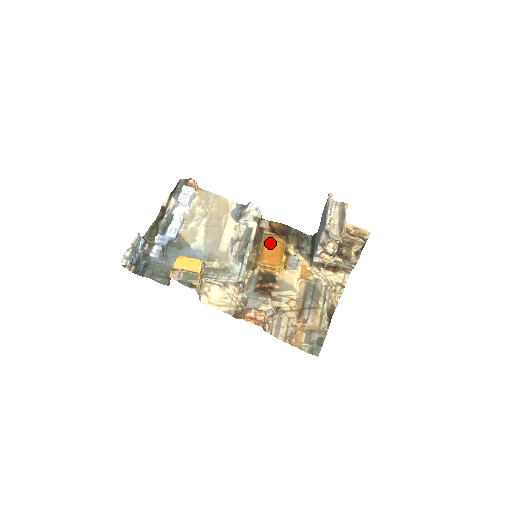
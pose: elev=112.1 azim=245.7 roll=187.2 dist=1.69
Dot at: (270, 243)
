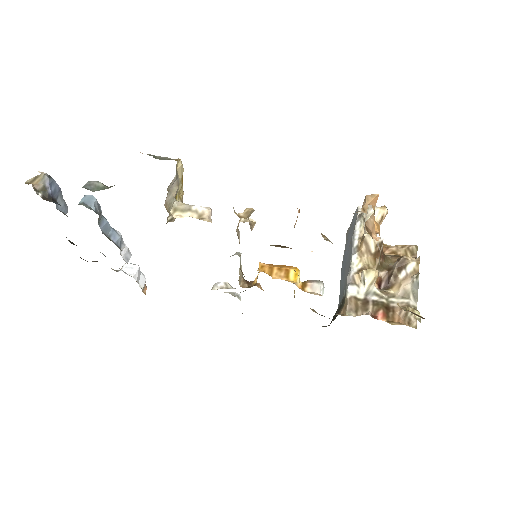
Dot at: occluded
